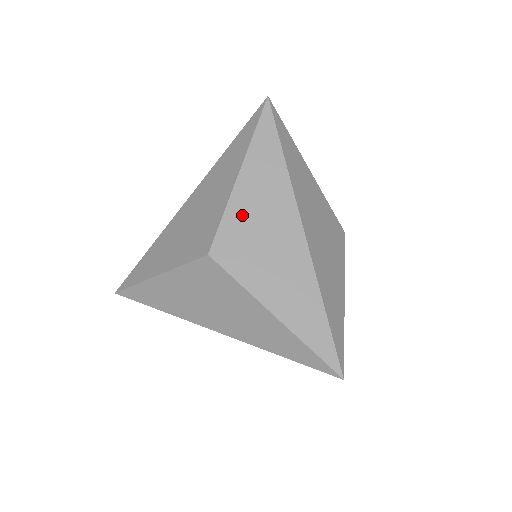
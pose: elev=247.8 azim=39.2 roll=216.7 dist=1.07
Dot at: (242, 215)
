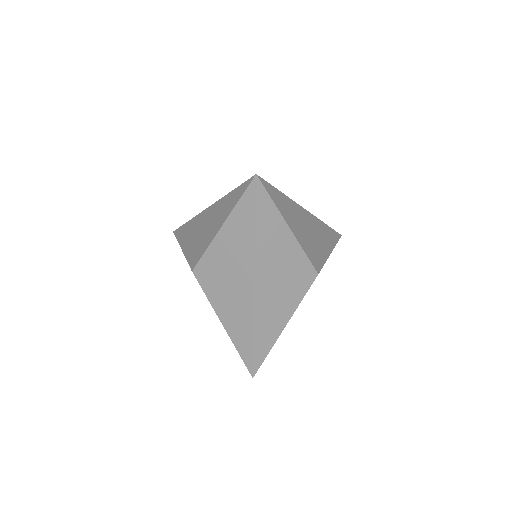
Dot at: occluded
